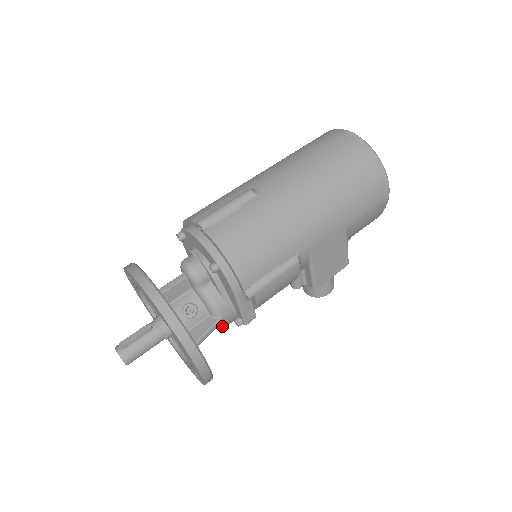
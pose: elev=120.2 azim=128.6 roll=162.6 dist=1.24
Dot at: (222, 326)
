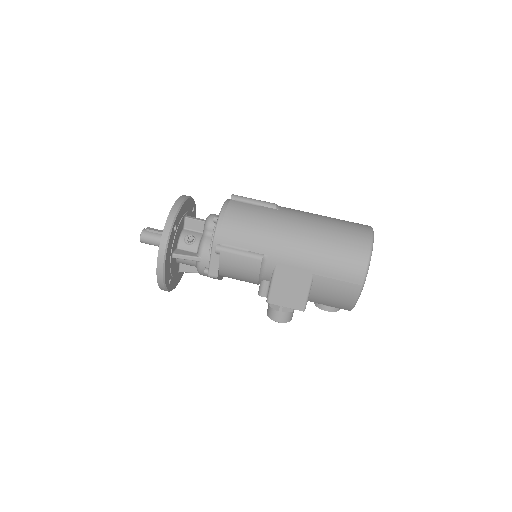
Dot at: (198, 267)
